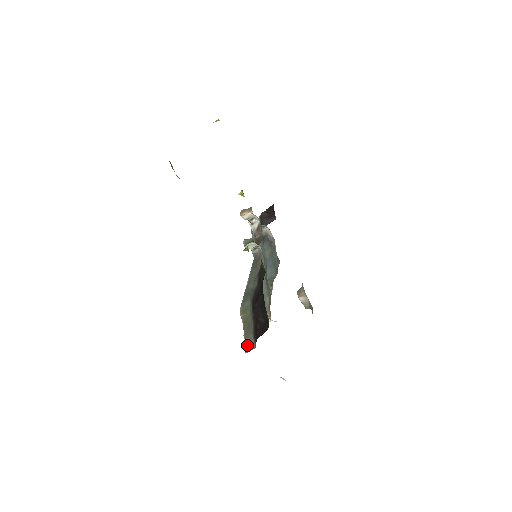
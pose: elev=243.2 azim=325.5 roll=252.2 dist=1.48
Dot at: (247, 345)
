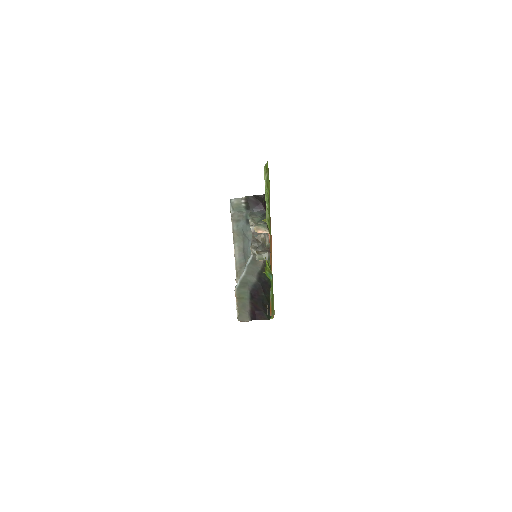
Dot at: (241, 317)
